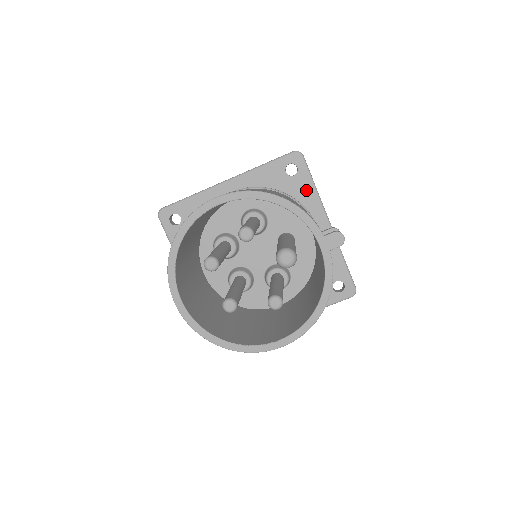
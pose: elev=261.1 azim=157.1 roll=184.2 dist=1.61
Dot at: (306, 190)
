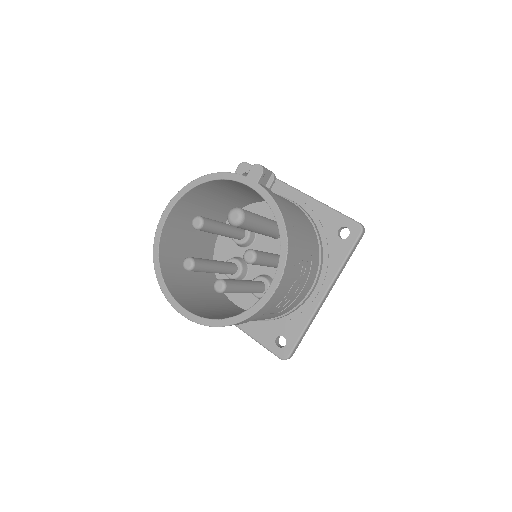
Dot at: occluded
